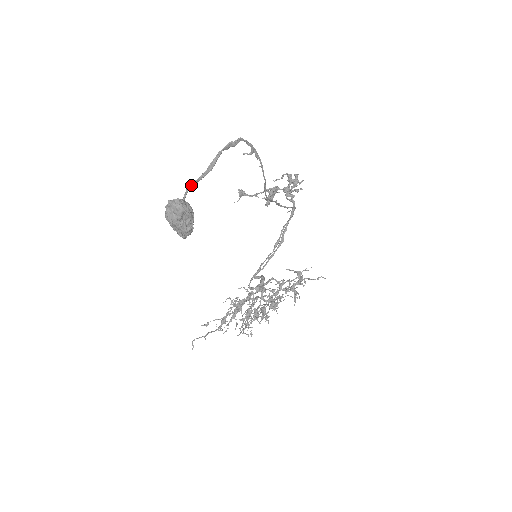
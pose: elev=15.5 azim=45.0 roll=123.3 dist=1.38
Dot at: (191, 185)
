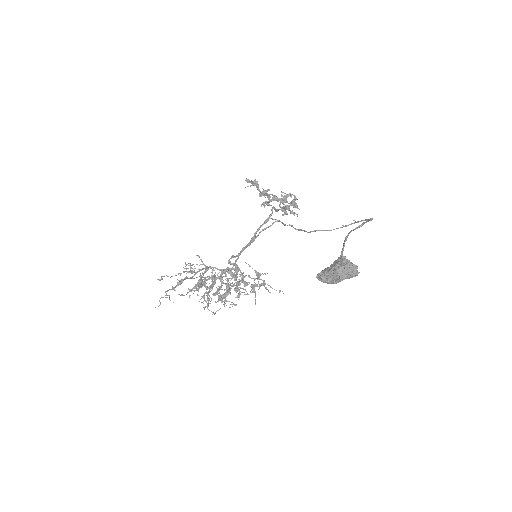
Dot at: occluded
